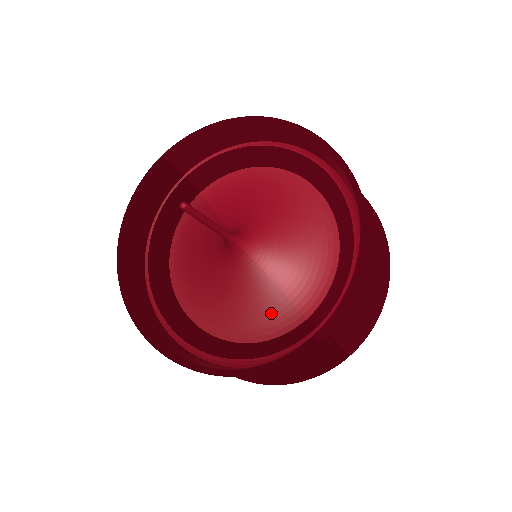
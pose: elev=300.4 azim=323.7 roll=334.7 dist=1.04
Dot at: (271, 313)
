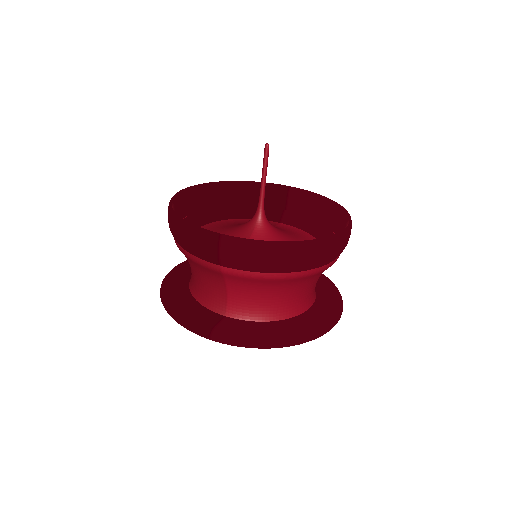
Dot at: occluded
